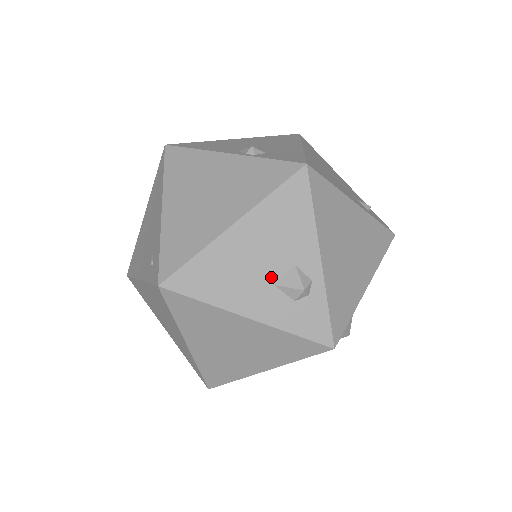
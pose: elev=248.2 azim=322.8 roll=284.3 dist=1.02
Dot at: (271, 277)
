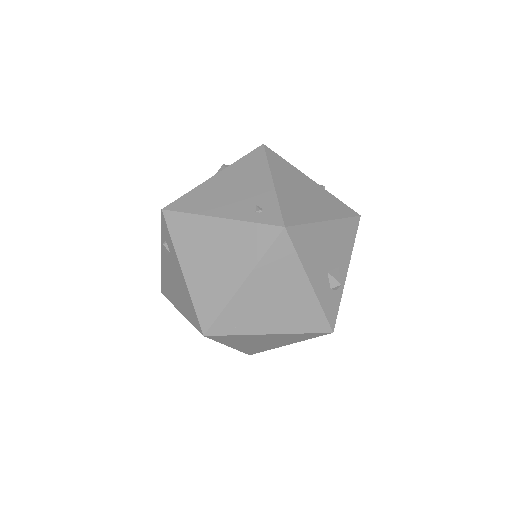
Dot at: (328, 266)
